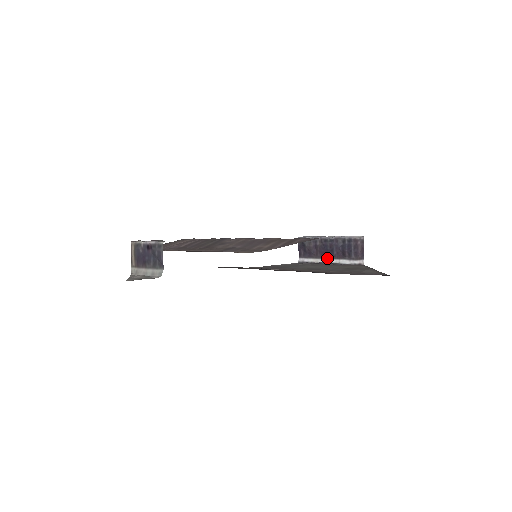
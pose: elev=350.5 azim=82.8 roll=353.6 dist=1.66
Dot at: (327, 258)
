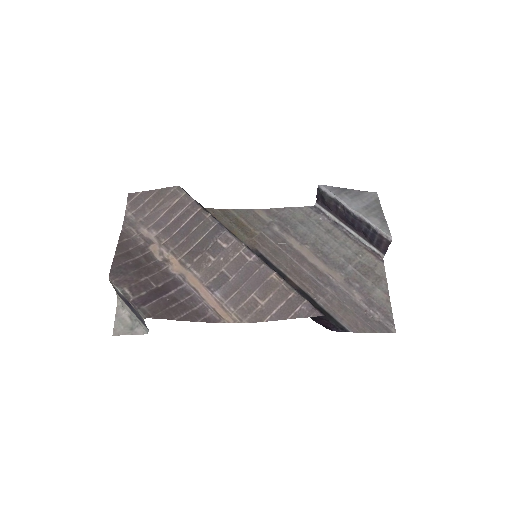
Dot at: (346, 225)
